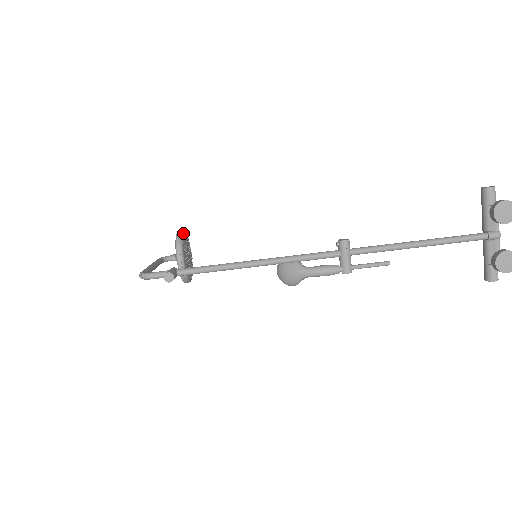
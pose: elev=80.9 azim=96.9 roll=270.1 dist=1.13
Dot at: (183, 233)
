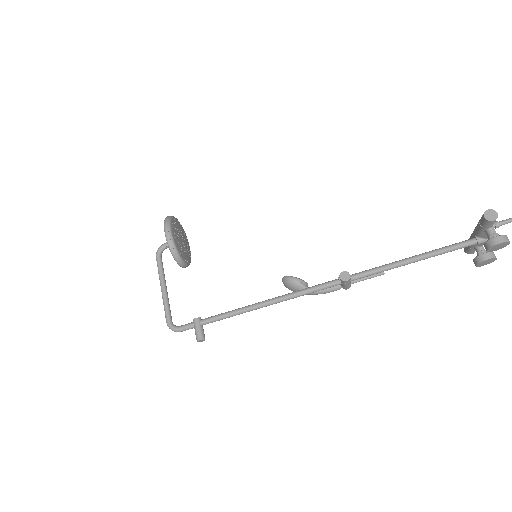
Dot at: (172, 237)
